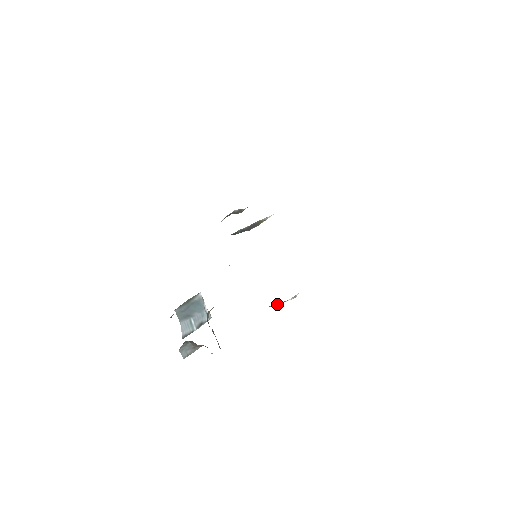
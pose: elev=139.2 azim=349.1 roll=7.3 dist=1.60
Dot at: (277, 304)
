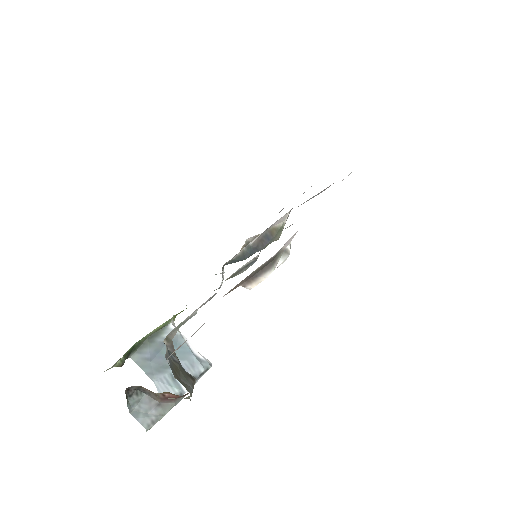
Dot at: (260, 276)
